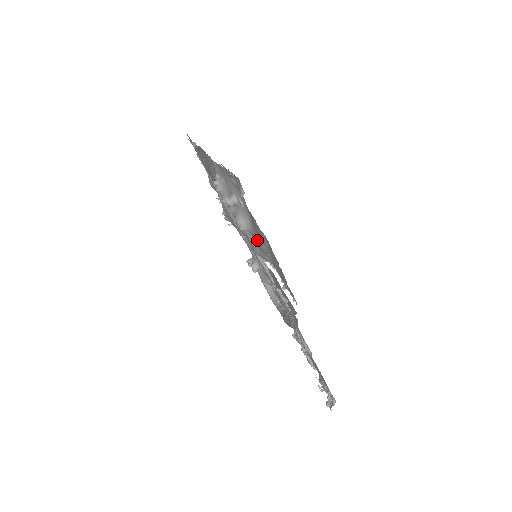
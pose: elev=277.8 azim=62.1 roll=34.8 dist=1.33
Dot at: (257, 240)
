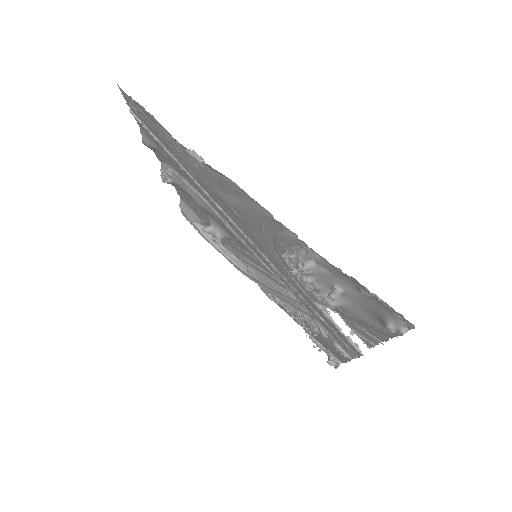
Dot at: (349, 315)
